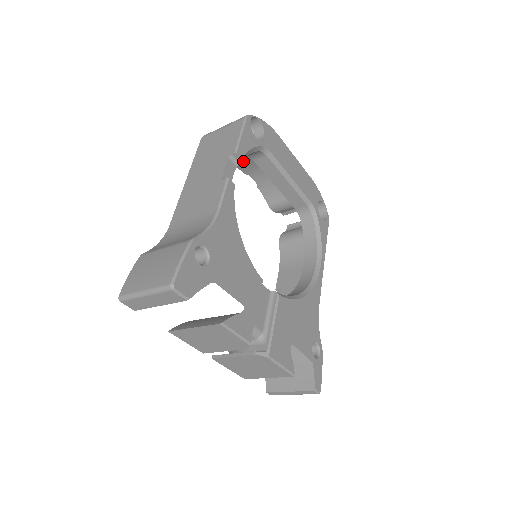
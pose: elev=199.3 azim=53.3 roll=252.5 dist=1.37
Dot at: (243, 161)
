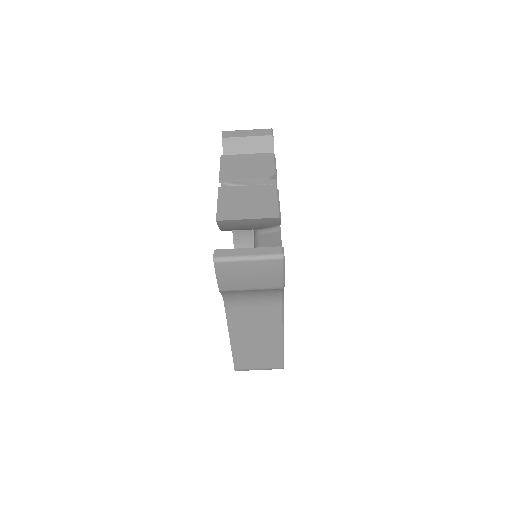
Dot at: occluded
